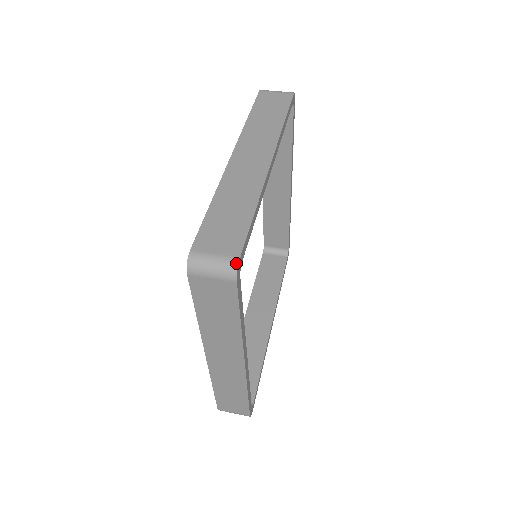
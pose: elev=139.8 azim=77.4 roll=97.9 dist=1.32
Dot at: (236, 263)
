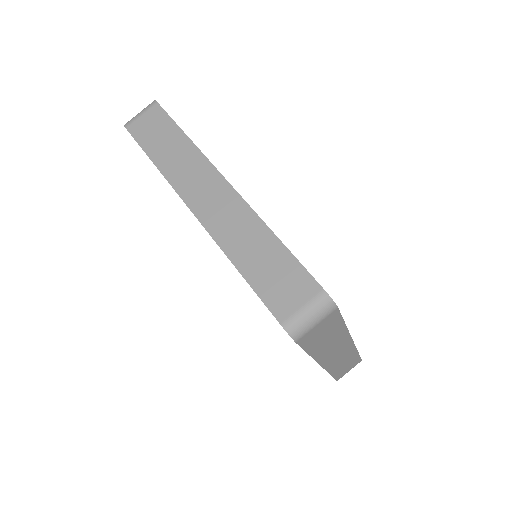
Dot at: occluded
